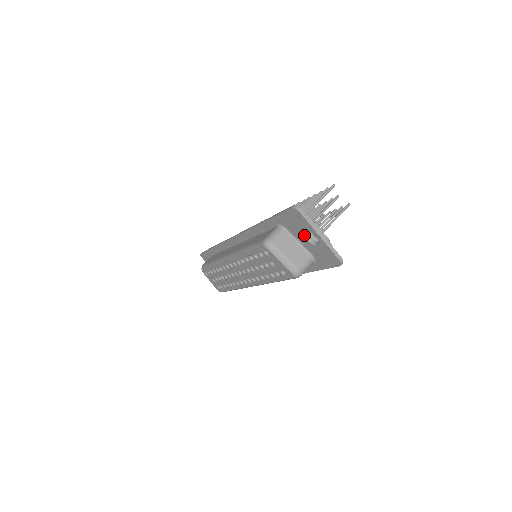
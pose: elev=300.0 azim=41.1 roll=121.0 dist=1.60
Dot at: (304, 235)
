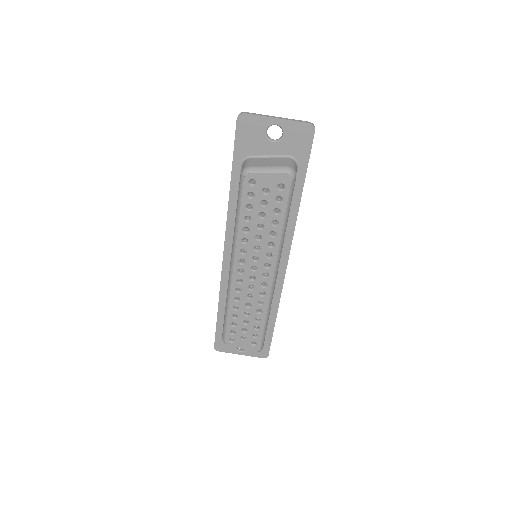
Dot at: (267, 139)
